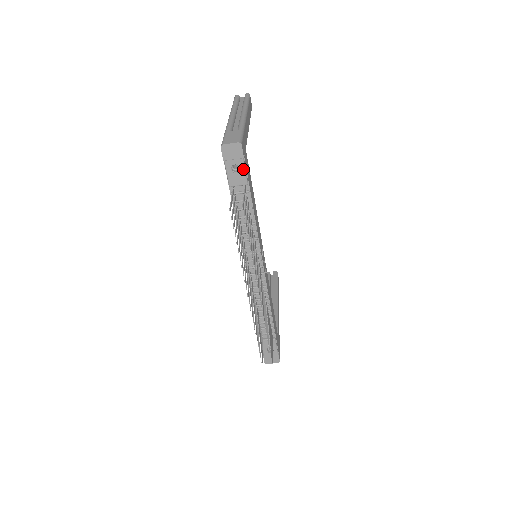
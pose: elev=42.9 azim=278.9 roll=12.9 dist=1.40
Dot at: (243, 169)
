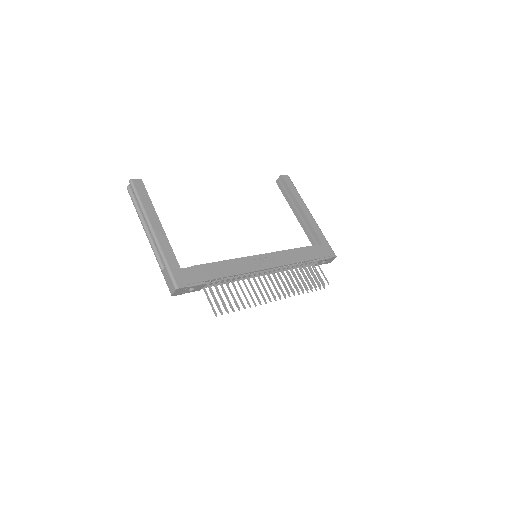
Dot at: (194, 286)
